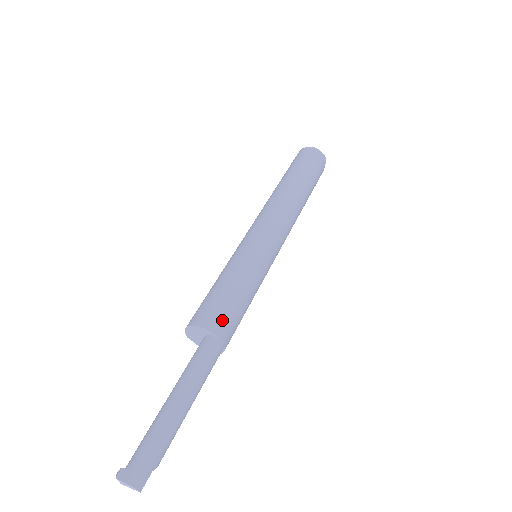
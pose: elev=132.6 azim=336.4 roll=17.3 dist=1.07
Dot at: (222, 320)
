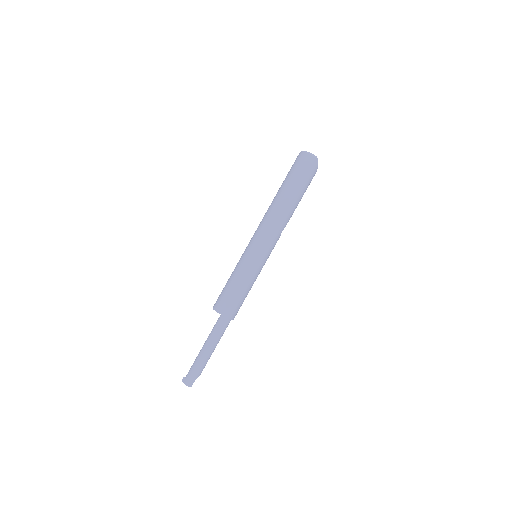
Dot at: (227, 307)
